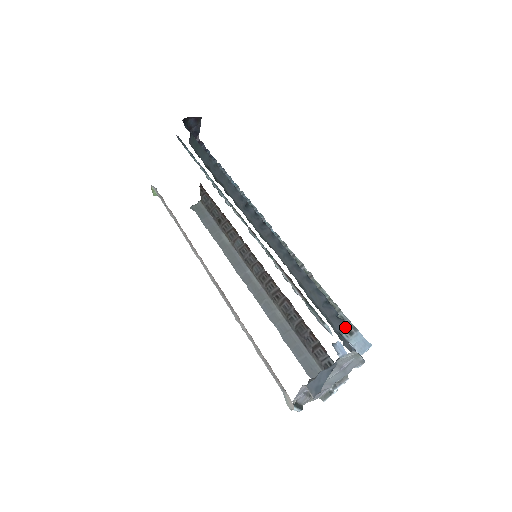
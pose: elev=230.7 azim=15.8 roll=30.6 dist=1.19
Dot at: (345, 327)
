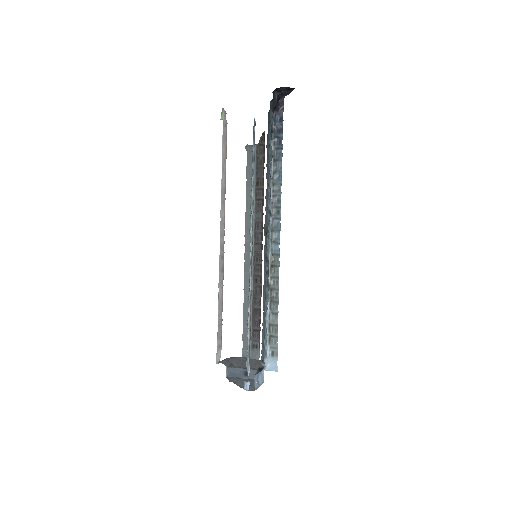
Dot at: (263, 368)
